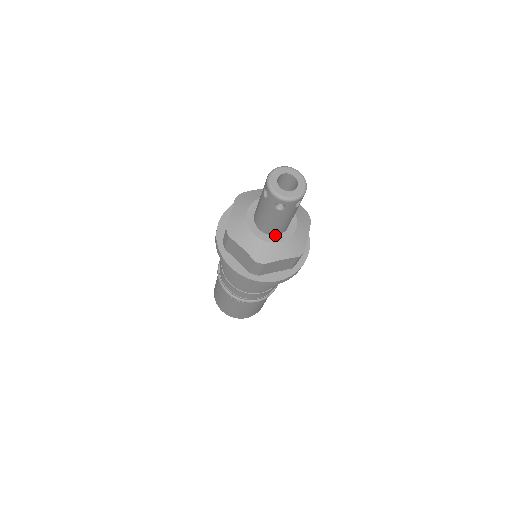
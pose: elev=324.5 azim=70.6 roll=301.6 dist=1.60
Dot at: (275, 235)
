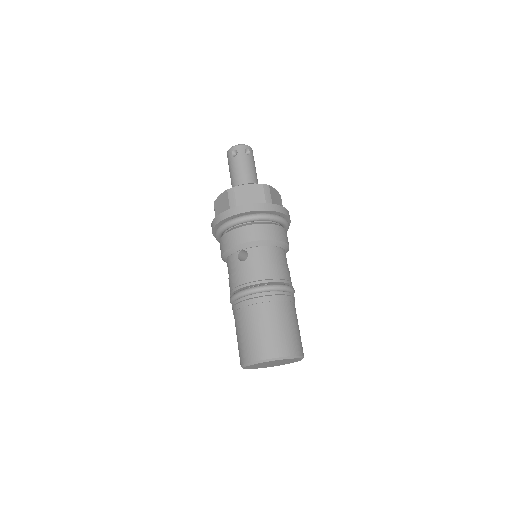
Dot at: occluded
